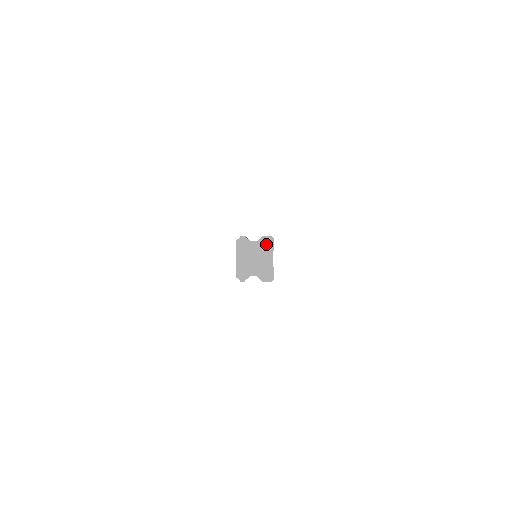
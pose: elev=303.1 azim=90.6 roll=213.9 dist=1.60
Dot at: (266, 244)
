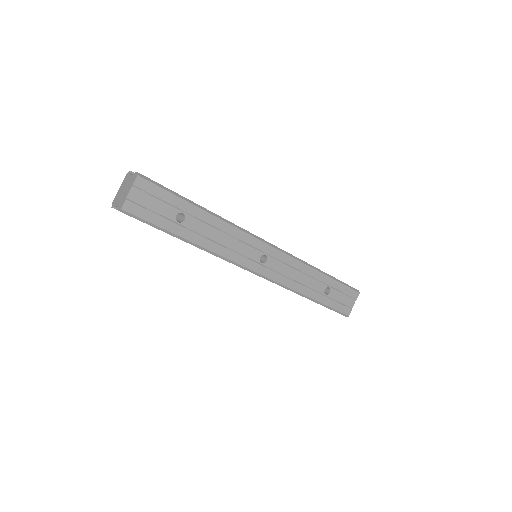
Dot at: (133, 179)
